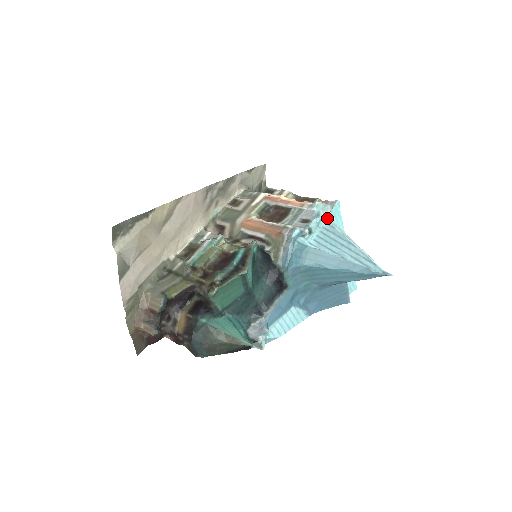
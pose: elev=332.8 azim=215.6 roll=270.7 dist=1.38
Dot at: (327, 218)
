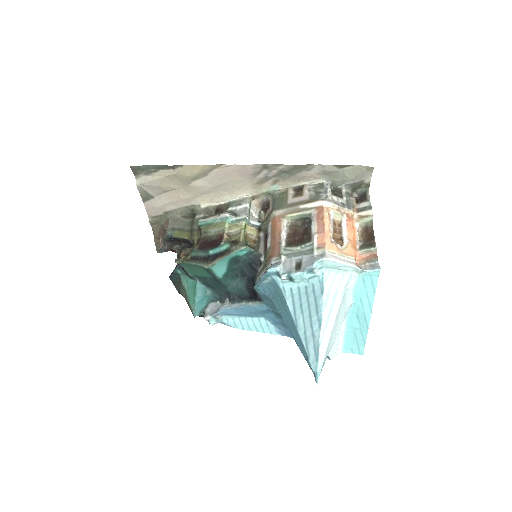
Dot at: (328, 279)
